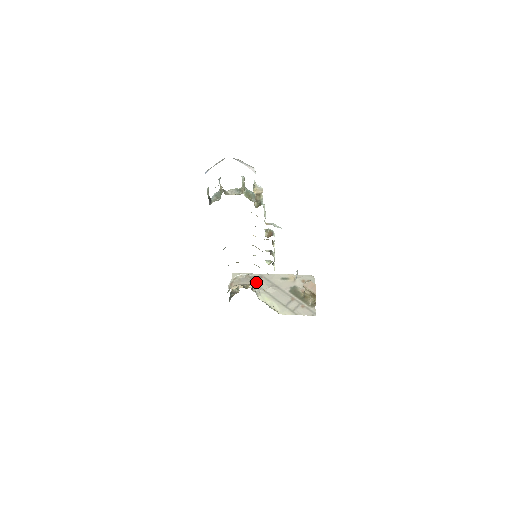
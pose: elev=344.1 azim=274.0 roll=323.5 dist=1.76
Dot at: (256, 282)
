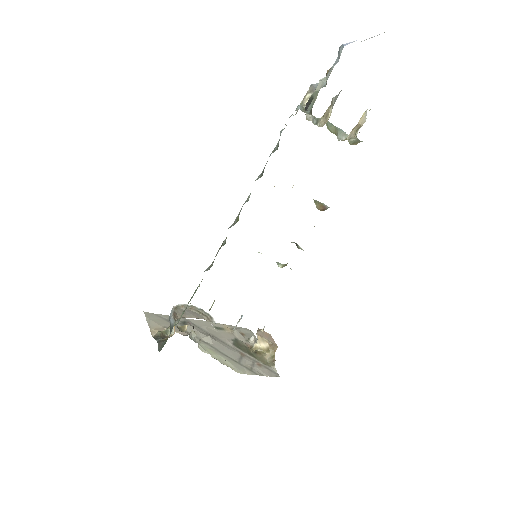
Dot at: occluded
